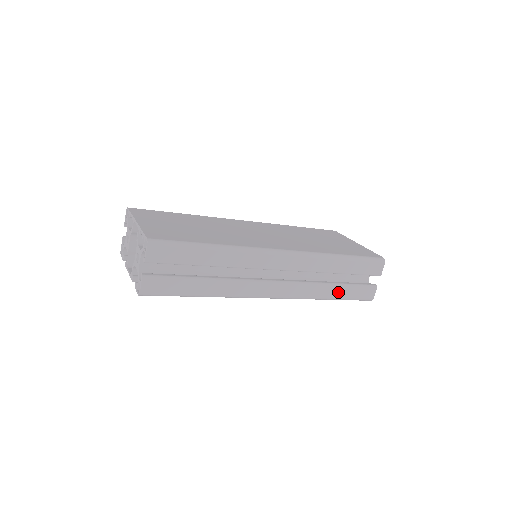
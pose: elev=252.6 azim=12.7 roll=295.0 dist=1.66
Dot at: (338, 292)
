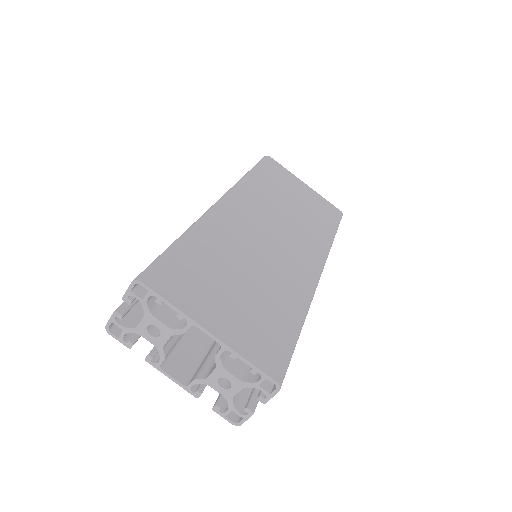
Dot at: occluded
